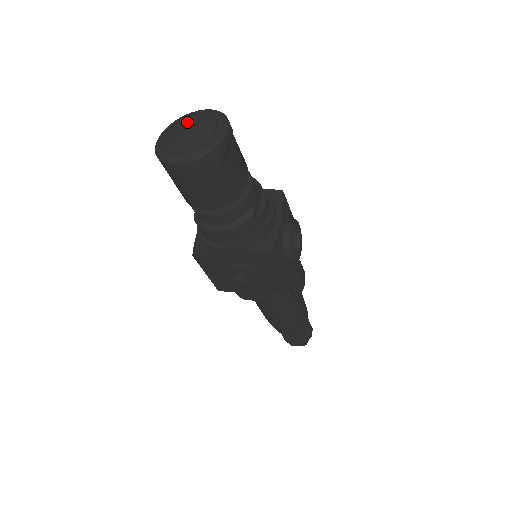
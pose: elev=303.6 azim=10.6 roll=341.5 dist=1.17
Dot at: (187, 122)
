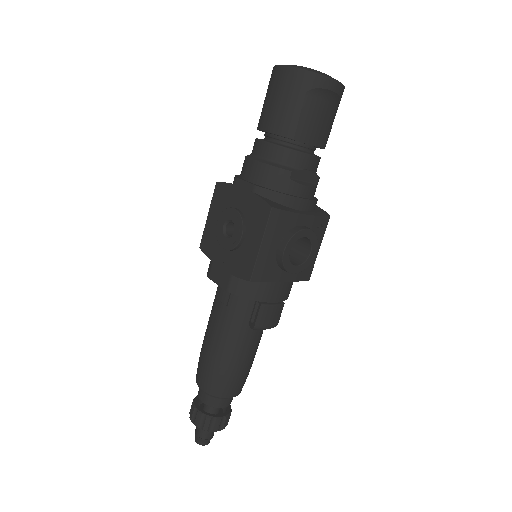
Dot at: occluded
